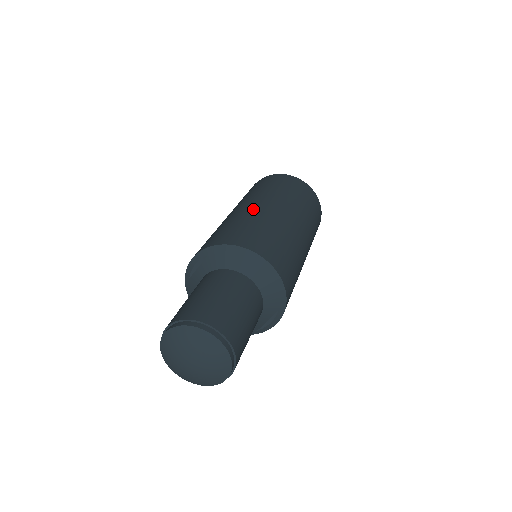
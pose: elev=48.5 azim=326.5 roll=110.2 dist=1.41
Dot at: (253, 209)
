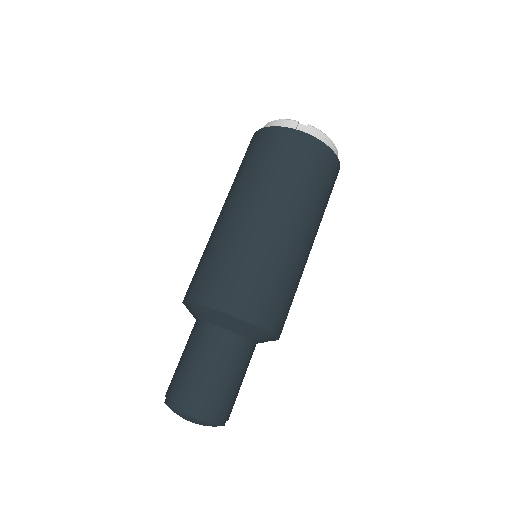
Dot at: (226, 225)
